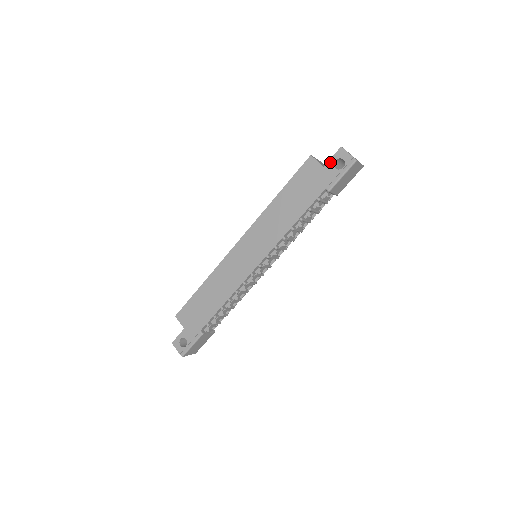
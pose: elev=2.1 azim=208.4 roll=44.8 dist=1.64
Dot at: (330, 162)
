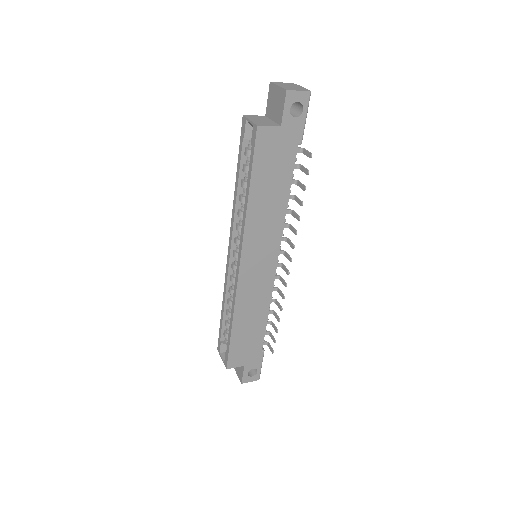
Dot at: (285, 116)
